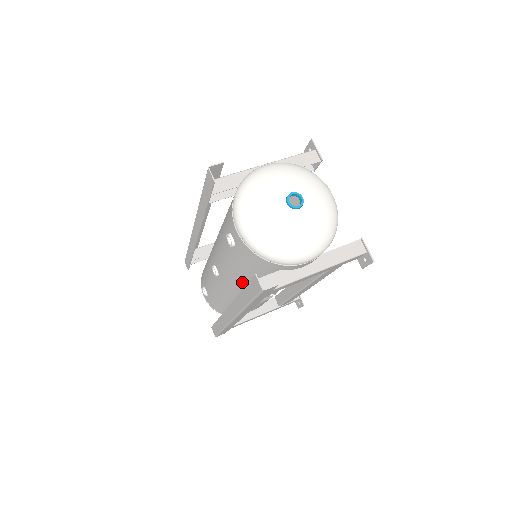
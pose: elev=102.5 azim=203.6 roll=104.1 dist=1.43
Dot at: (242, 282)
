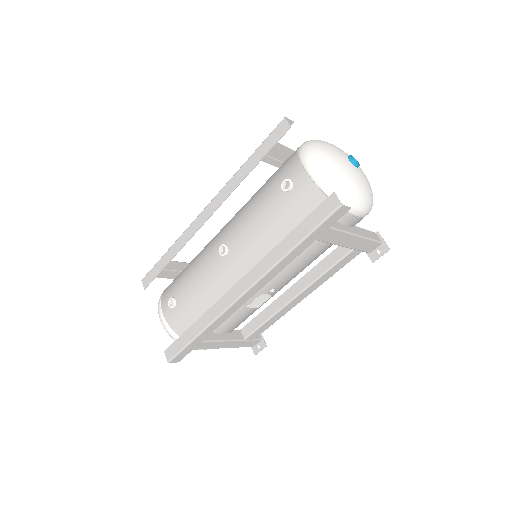
Dot at: (267, 250)
